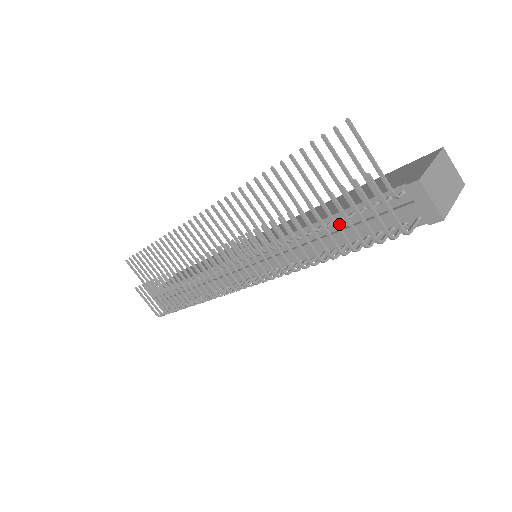
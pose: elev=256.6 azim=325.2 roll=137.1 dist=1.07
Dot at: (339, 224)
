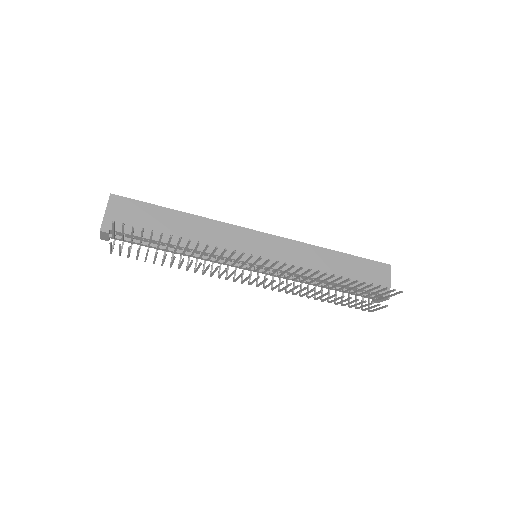
Dot at: (339, 286)
